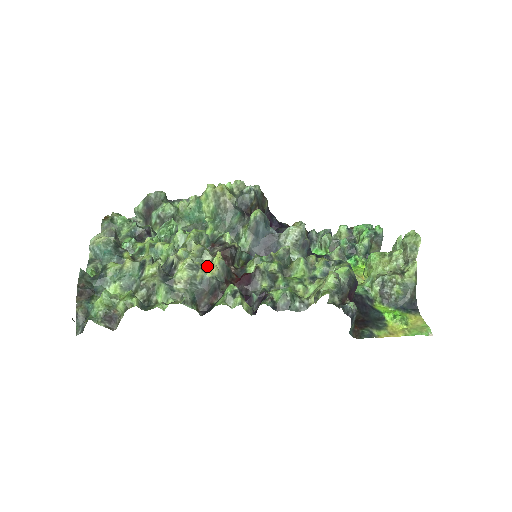
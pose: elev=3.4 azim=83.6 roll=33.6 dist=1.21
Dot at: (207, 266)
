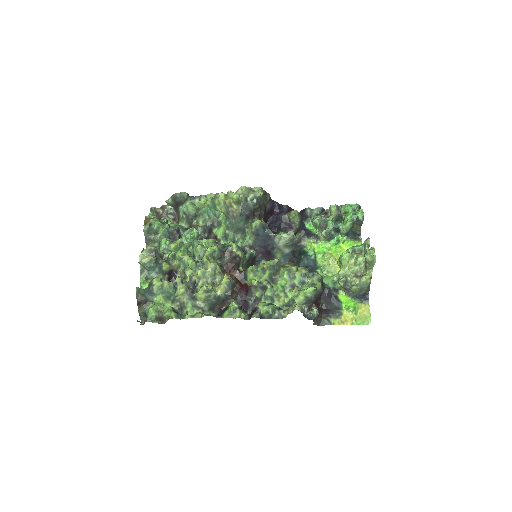
Dot at: (218, 282)
